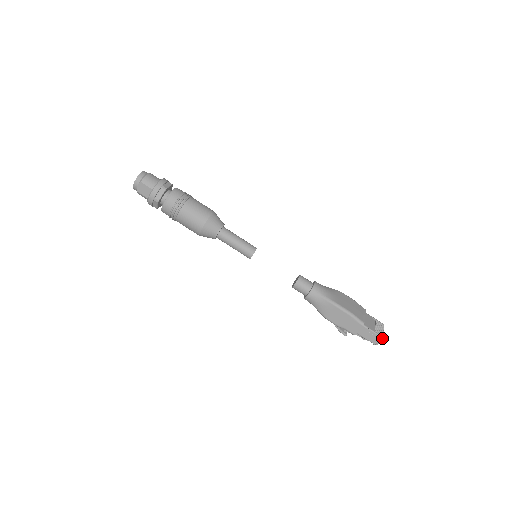
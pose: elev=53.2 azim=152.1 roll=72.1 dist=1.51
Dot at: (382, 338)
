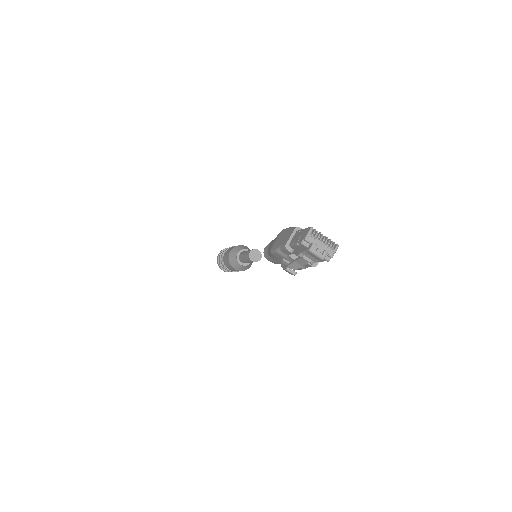
Dot at: (310, 228)
